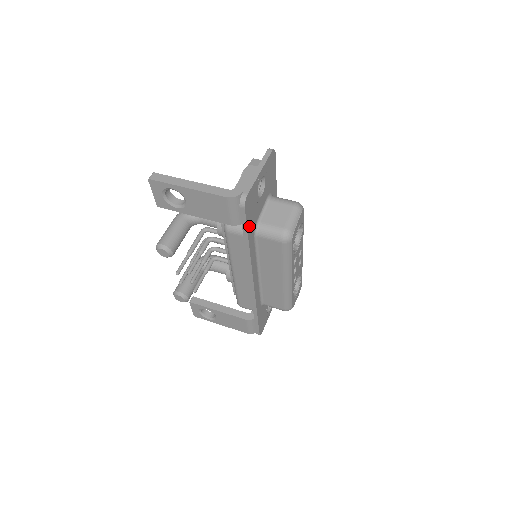
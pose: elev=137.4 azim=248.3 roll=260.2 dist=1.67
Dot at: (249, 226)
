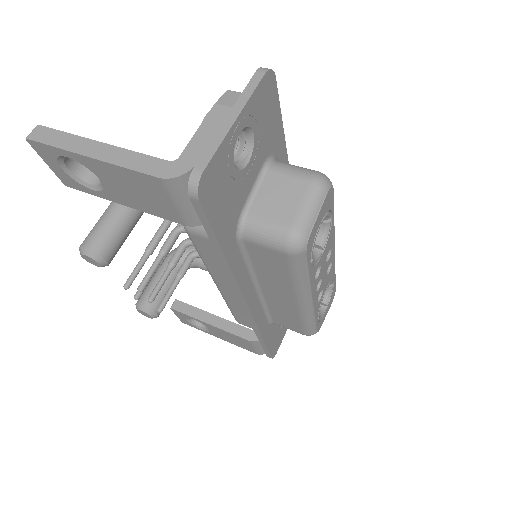
Dot at: (220, 227)
